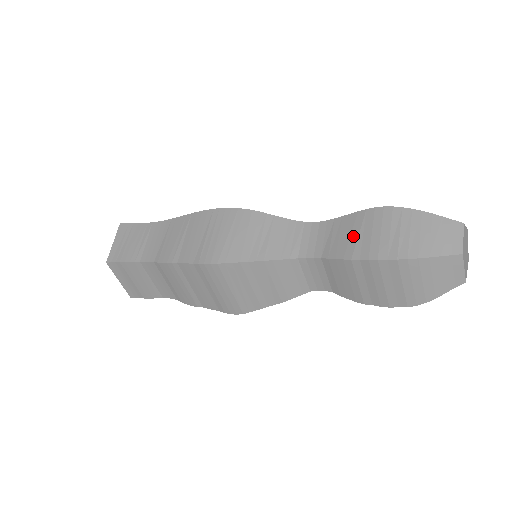
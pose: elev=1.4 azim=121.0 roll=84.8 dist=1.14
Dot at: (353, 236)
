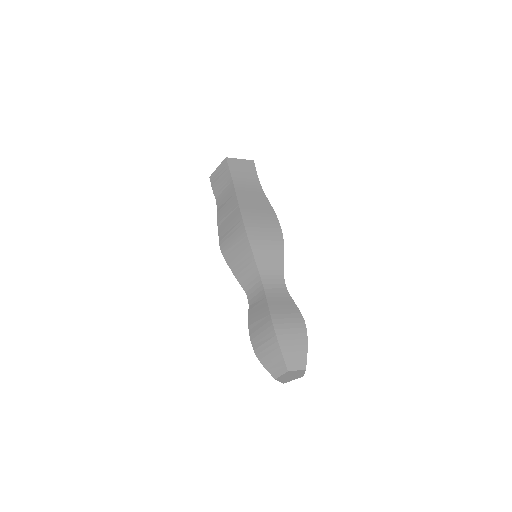
Dot at: (257, 318)
